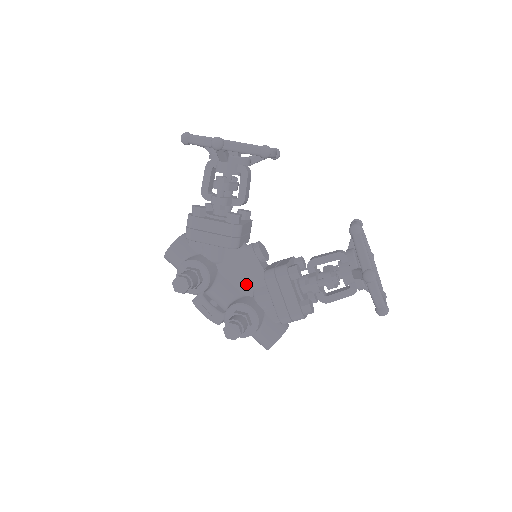
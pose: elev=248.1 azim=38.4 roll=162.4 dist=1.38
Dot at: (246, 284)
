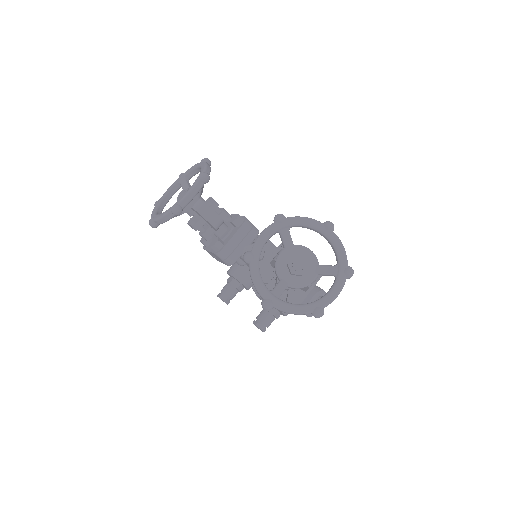
Dot at: occluded
